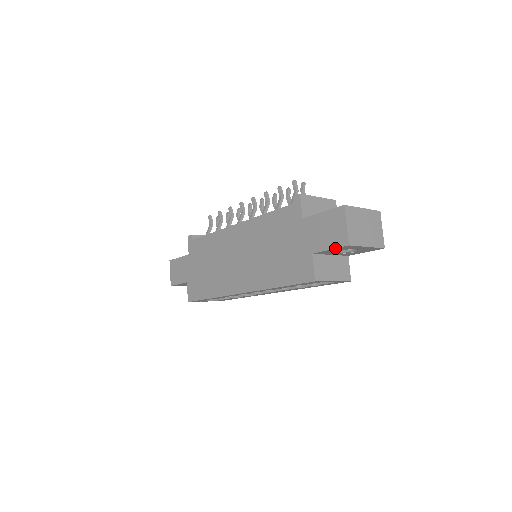
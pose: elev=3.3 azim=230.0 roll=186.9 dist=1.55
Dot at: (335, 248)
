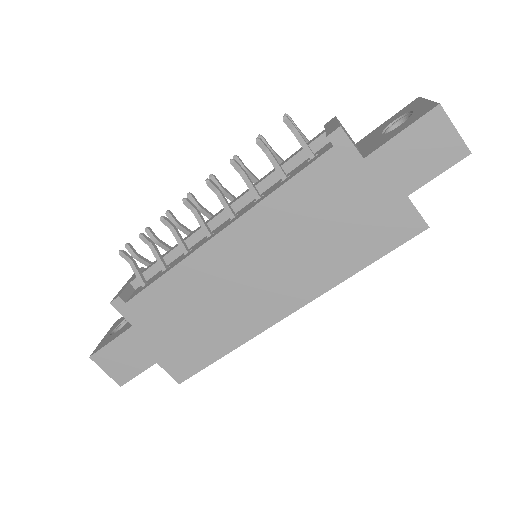
Dot at: occluded
